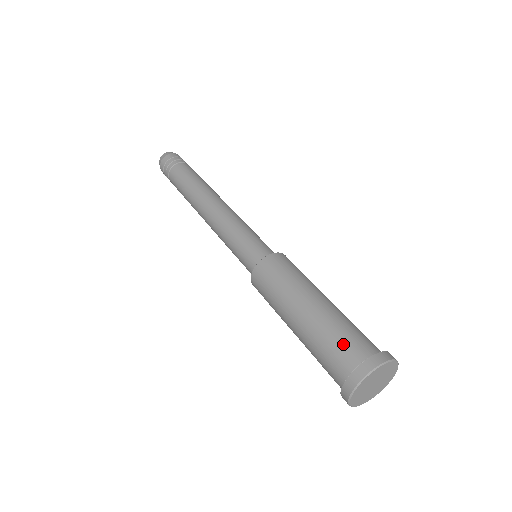
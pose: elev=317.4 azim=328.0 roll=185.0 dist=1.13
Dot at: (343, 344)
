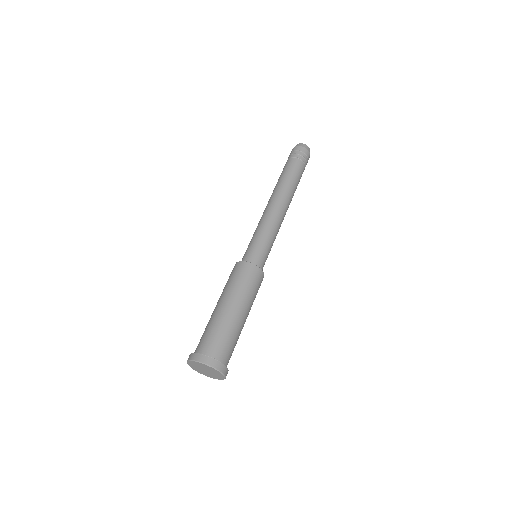
Dot at: (225, 345)
